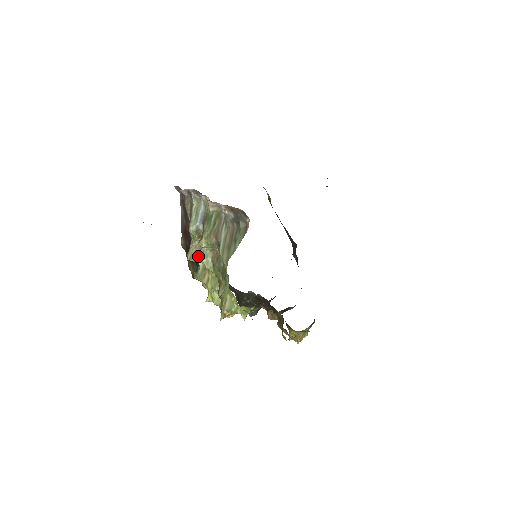
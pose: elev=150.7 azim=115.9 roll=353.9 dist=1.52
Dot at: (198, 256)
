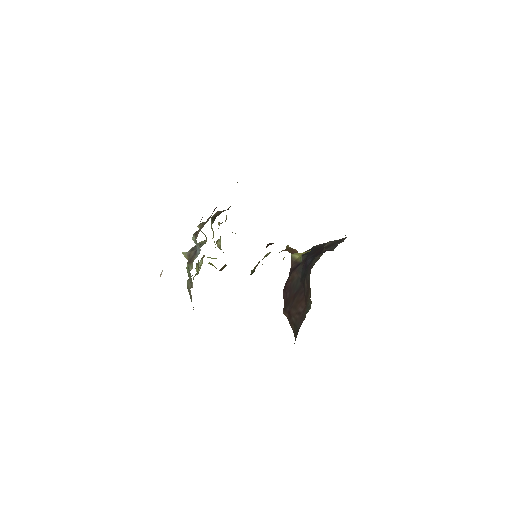
Dot at: occluded
